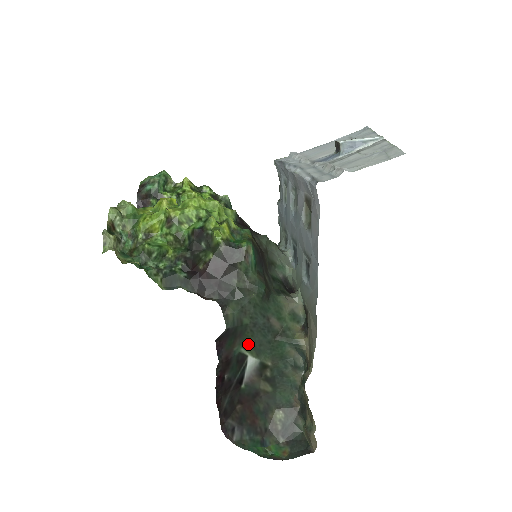
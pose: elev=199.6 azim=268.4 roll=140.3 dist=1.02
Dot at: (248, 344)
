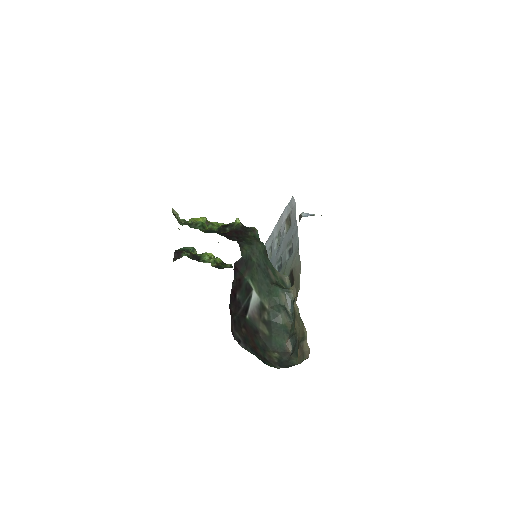
Dot at: (254, 279)
